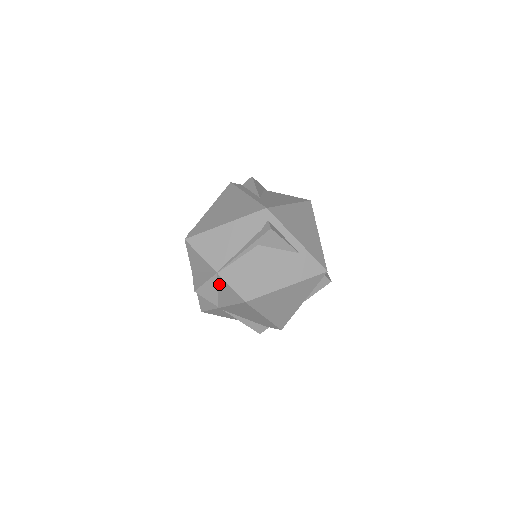
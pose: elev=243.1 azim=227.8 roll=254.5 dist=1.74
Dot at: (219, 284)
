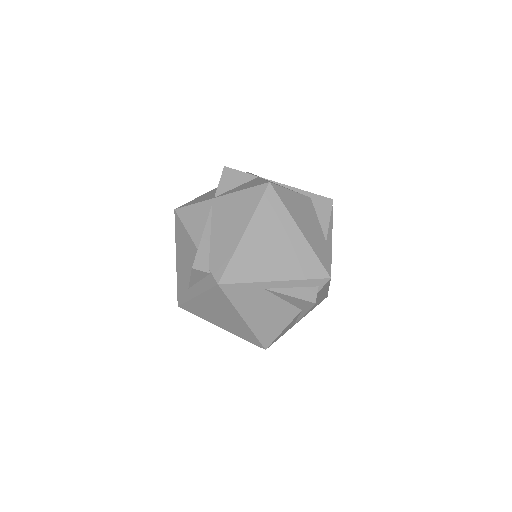
Dot at: (248, 182)
